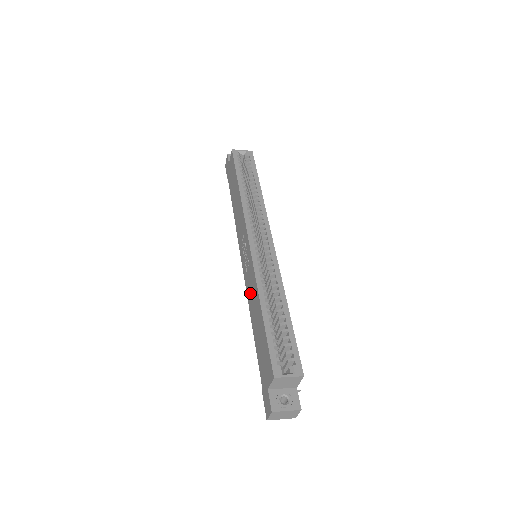
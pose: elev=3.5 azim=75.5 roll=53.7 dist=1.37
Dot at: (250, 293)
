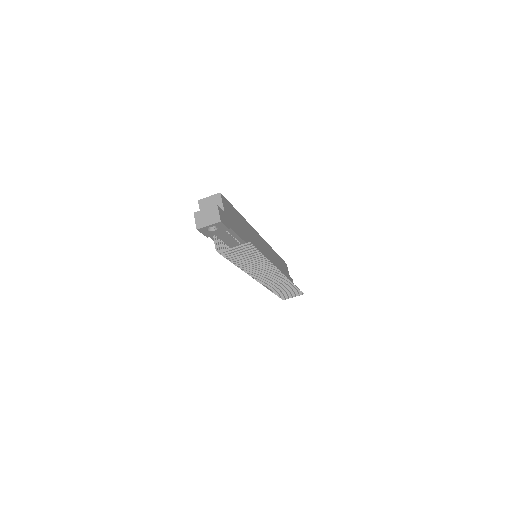
Dot at: occluded
